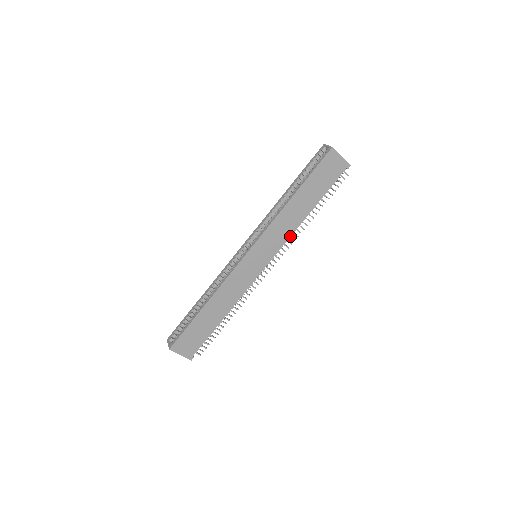
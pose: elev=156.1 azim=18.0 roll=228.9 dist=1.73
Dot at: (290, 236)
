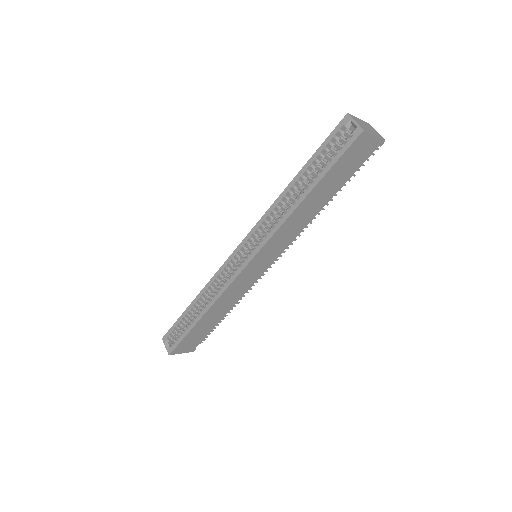
Dot at: (299, 233)
